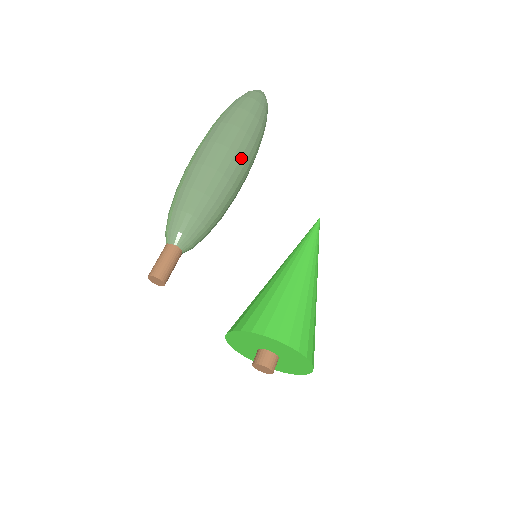
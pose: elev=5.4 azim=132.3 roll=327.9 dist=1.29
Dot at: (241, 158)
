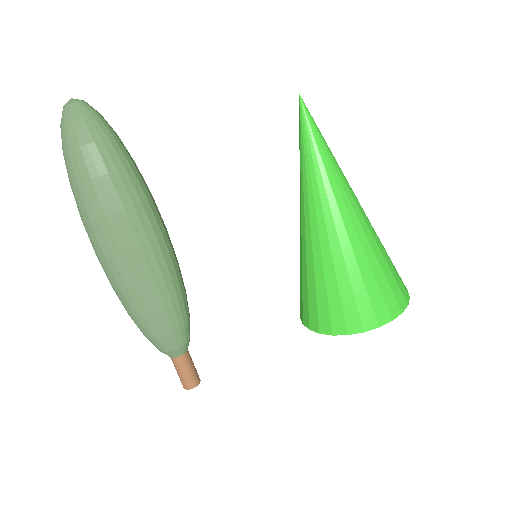
Dot at: (130, 249)
